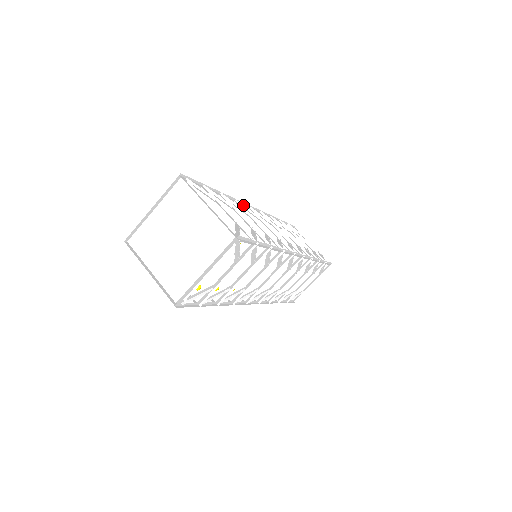
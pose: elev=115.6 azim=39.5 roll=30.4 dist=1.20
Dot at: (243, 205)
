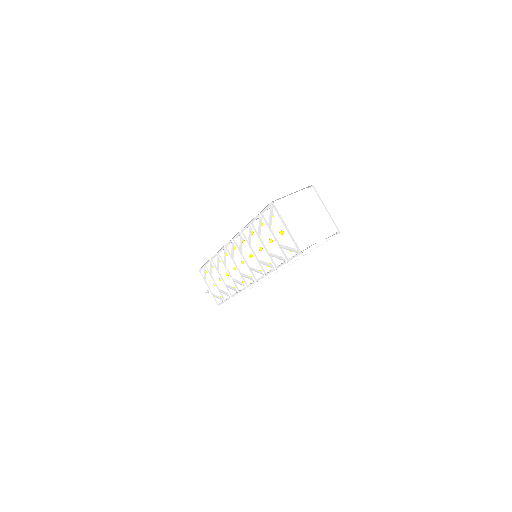
Dot at: occluded
